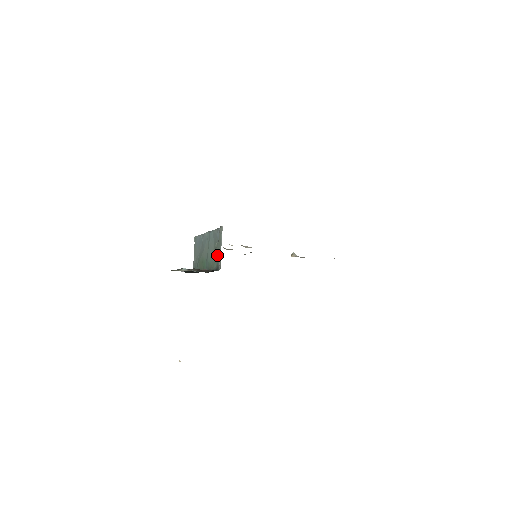
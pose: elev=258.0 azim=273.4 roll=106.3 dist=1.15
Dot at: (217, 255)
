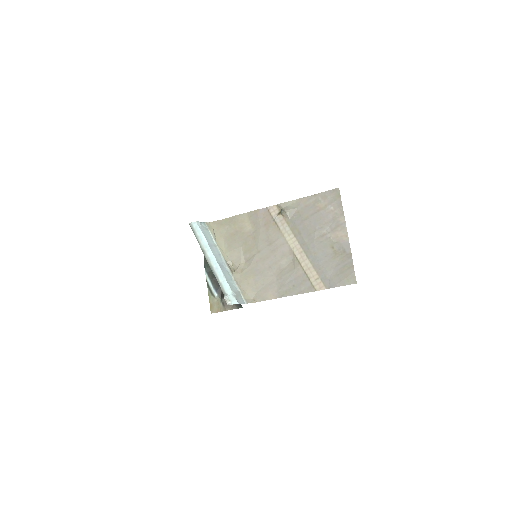
Dot at: occluded
